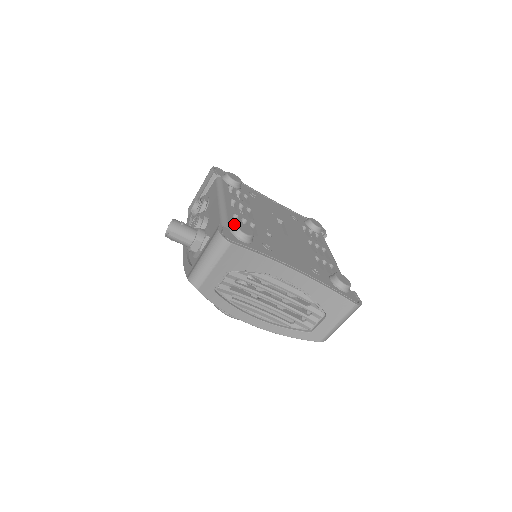
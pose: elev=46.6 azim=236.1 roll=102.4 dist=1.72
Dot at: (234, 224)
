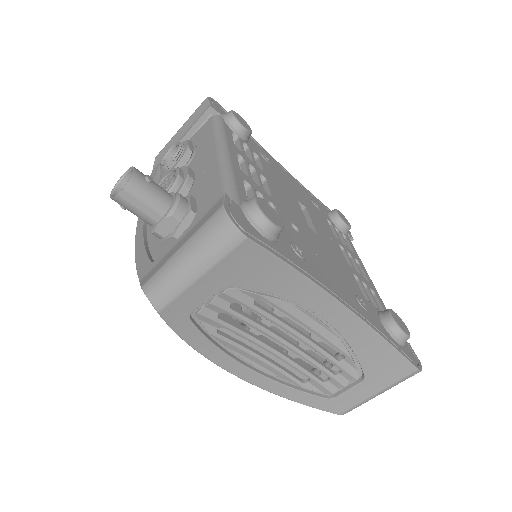
Dot at: (252, 199)
